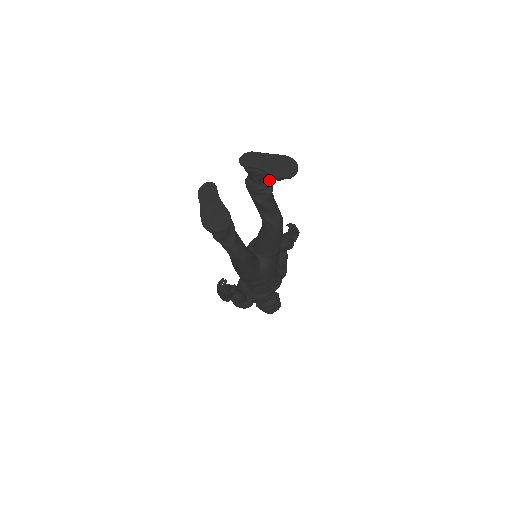
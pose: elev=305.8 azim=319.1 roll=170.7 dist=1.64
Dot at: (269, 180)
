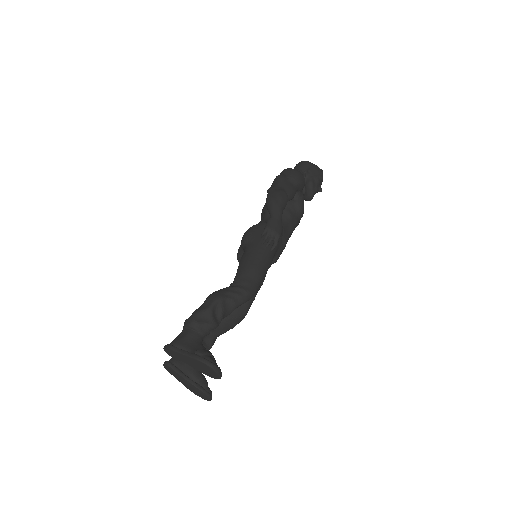
Dot at: (205, 327)
